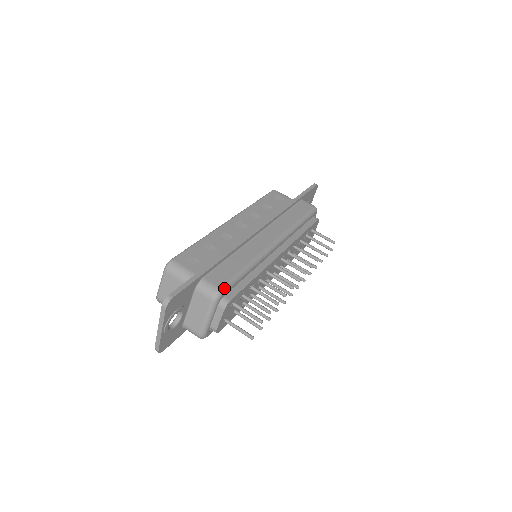
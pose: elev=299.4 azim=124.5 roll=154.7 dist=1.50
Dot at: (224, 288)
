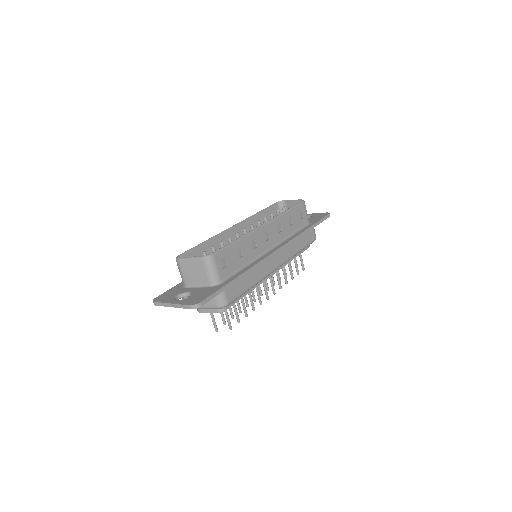
Dot at: occluded
